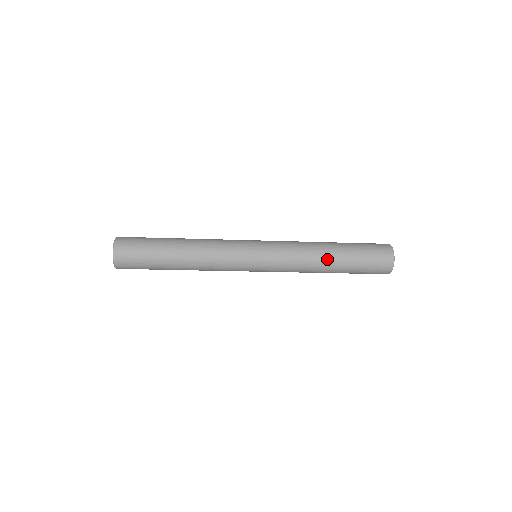
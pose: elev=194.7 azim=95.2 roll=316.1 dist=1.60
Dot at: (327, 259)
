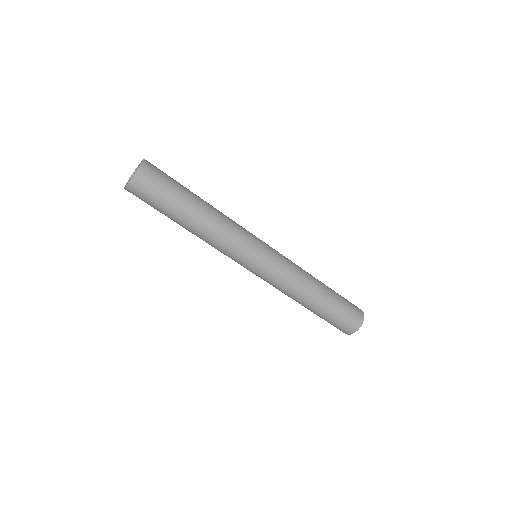
Dot at: occluded
